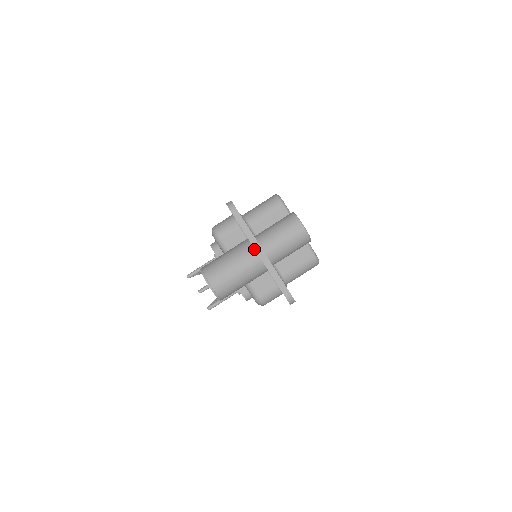
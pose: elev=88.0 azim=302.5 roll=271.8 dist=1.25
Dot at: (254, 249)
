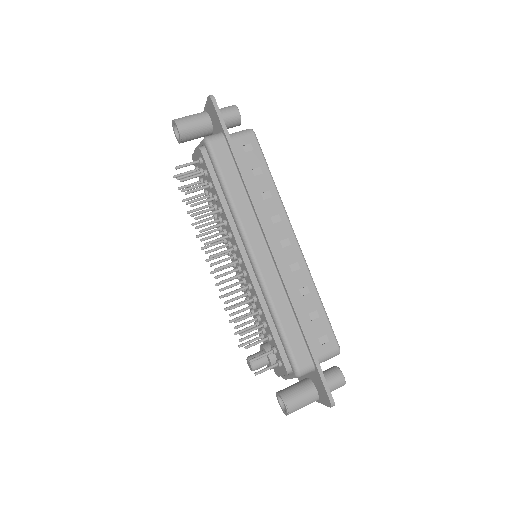
Dot at: occluded
